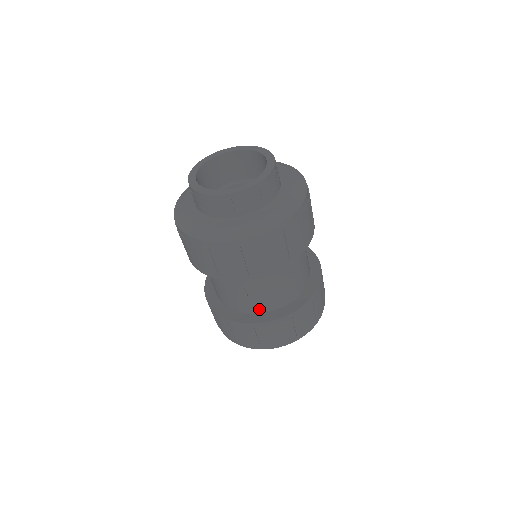
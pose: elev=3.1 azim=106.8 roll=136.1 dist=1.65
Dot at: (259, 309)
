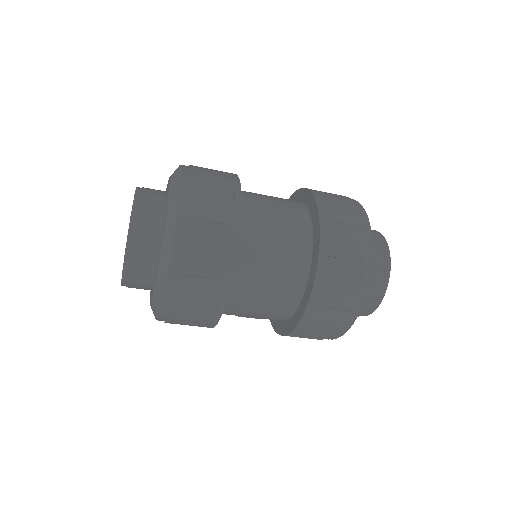
Dot at: (279, 320)
